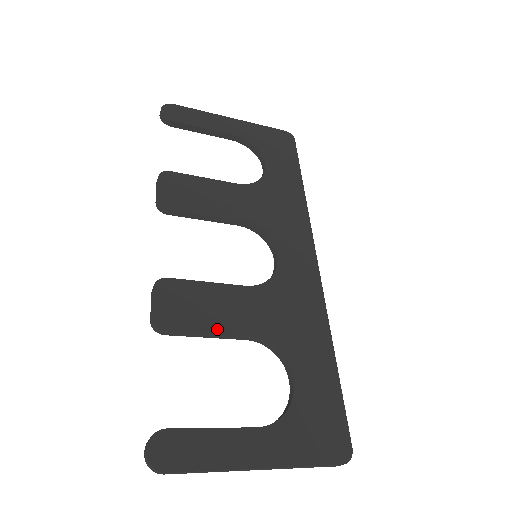
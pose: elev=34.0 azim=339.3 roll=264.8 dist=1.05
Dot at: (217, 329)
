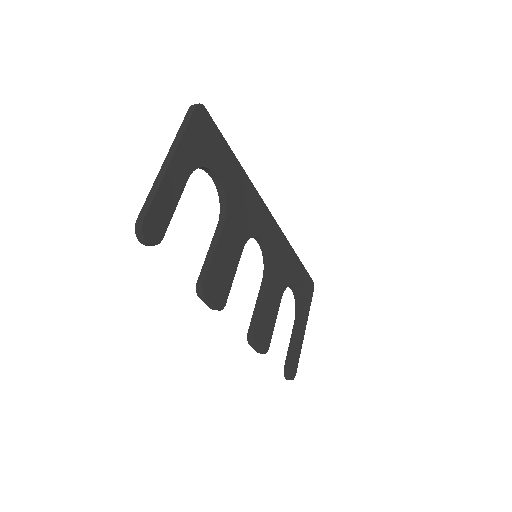
Dot at: (275, 317)
